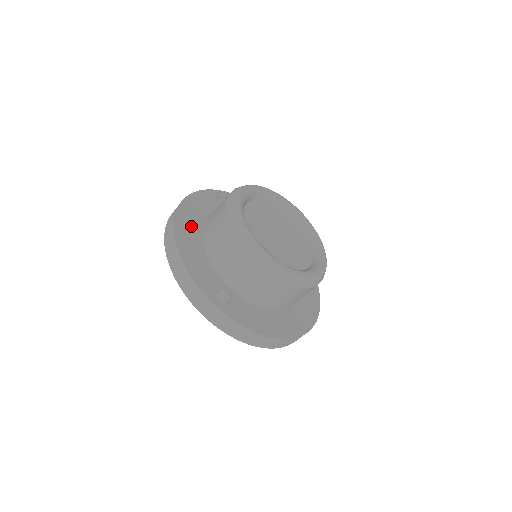
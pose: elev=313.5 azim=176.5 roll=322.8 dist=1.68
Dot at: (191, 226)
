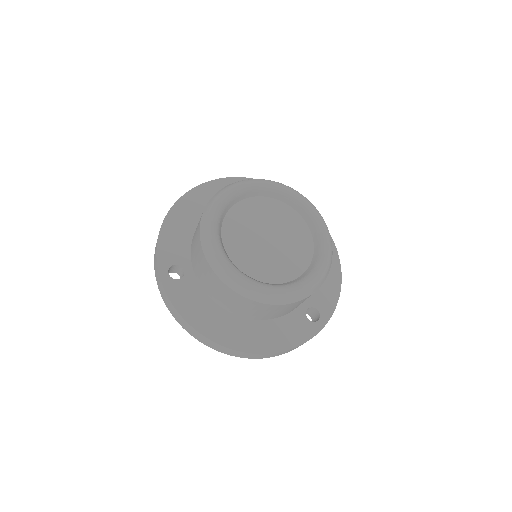
Dot at: (202, 203)
